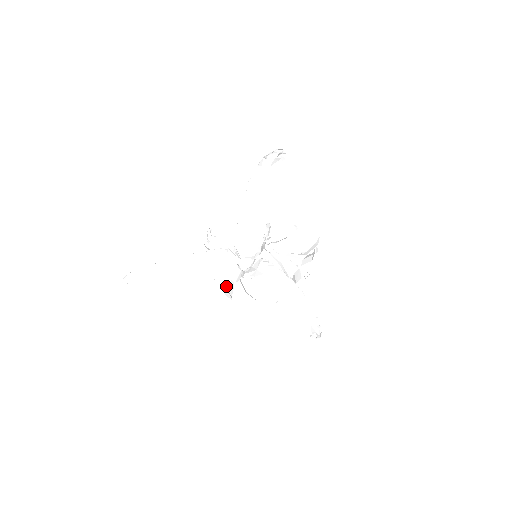
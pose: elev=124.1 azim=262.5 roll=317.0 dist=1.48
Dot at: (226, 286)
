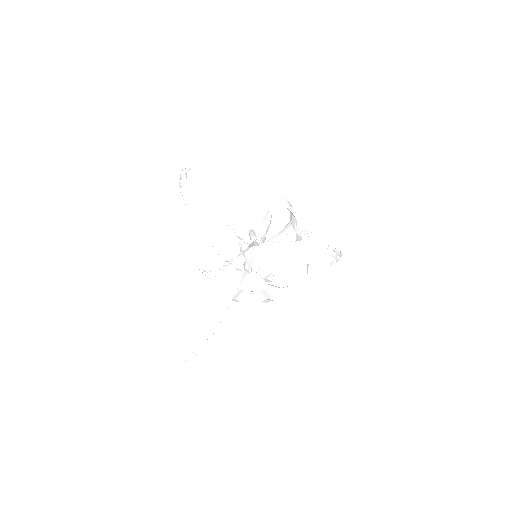
Dot at: (260, 297)
